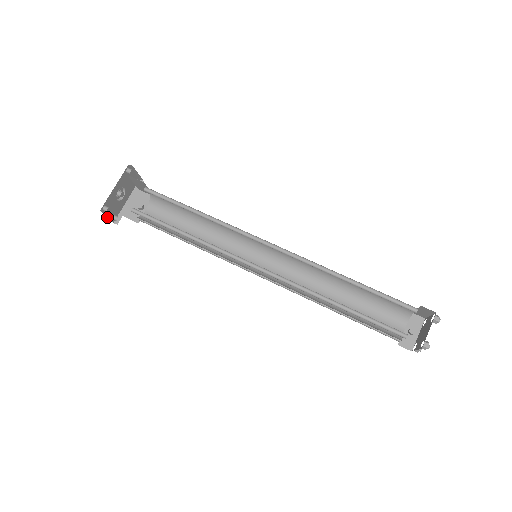
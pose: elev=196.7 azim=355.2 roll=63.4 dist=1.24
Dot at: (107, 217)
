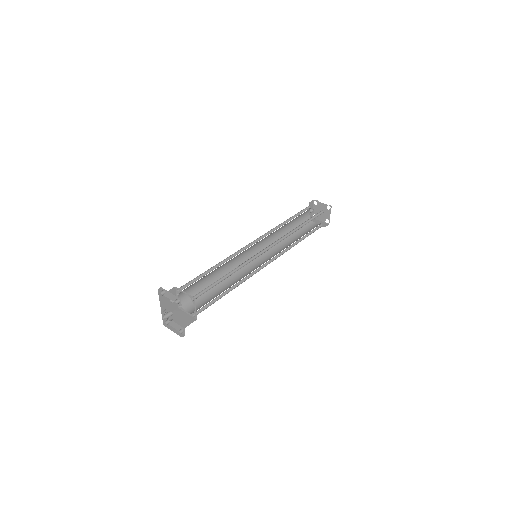
Dot at: occluded
